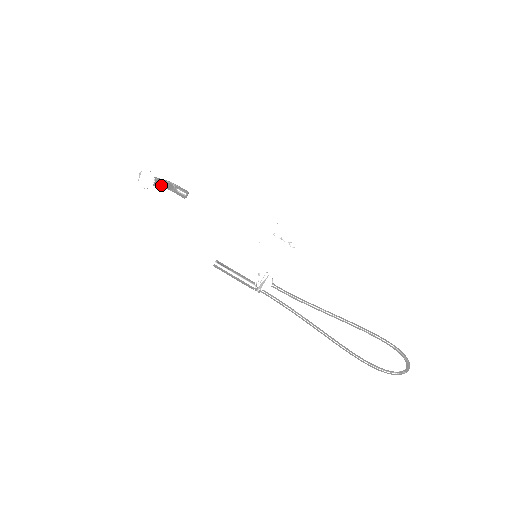
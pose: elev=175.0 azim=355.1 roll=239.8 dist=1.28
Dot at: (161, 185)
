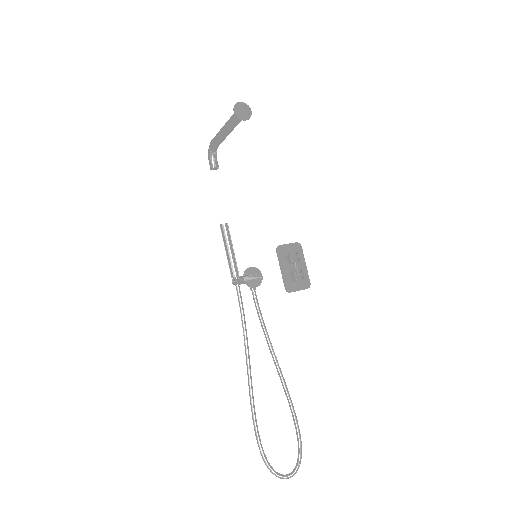
Dot at: (226, 134)
